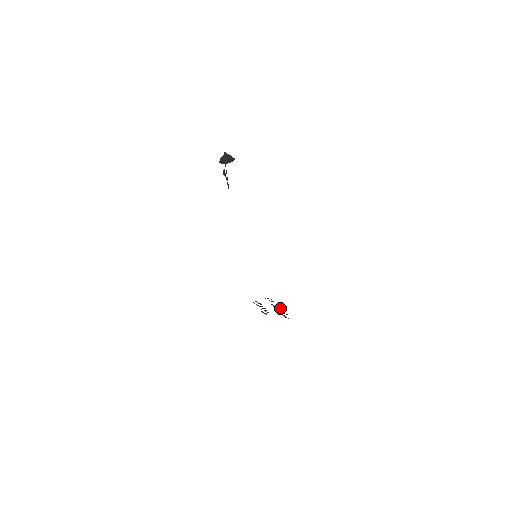
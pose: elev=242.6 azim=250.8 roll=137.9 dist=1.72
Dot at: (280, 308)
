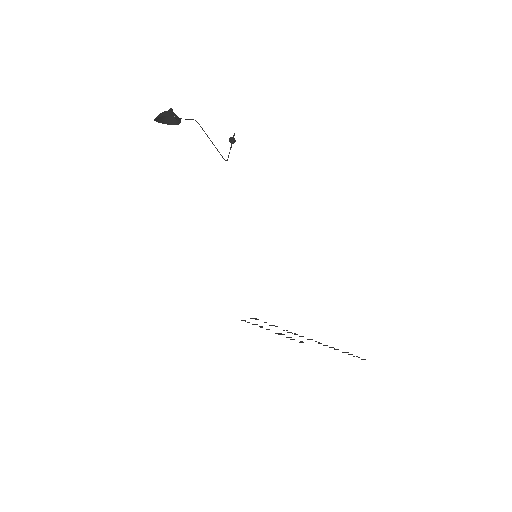
Dot at: occluded
